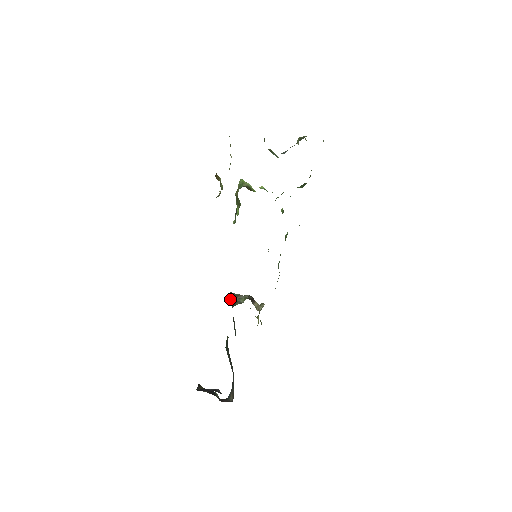
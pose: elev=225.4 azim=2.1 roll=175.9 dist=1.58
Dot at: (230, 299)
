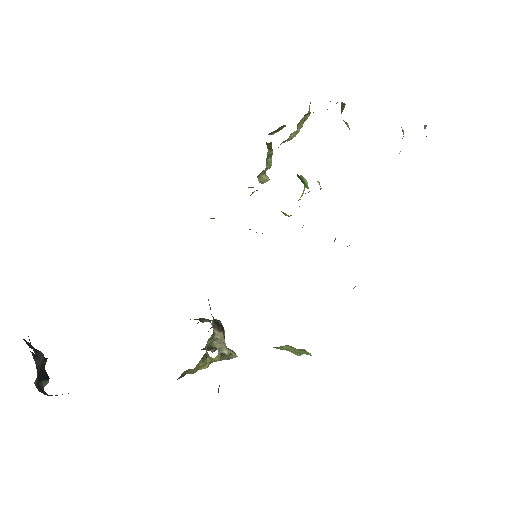
Dot at: occluded
